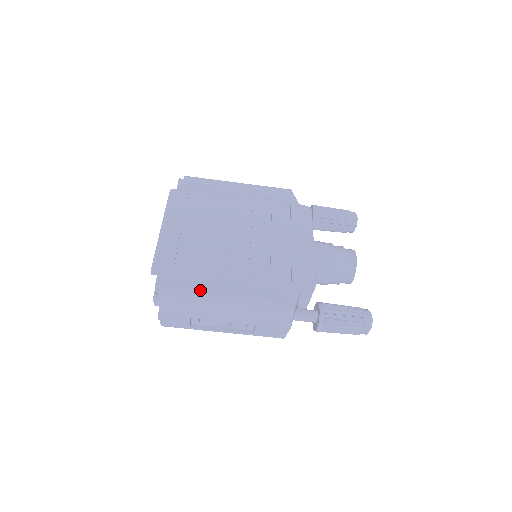
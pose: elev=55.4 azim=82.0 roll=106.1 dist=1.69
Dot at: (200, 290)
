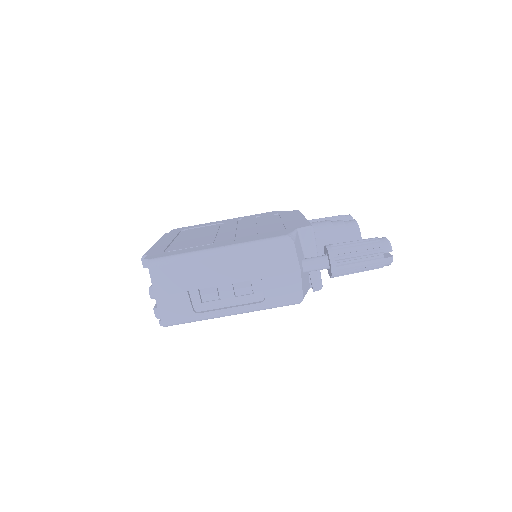
Dot at: (190, 251)
